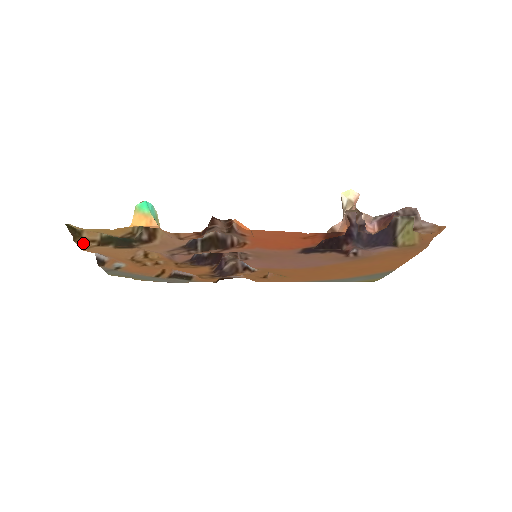
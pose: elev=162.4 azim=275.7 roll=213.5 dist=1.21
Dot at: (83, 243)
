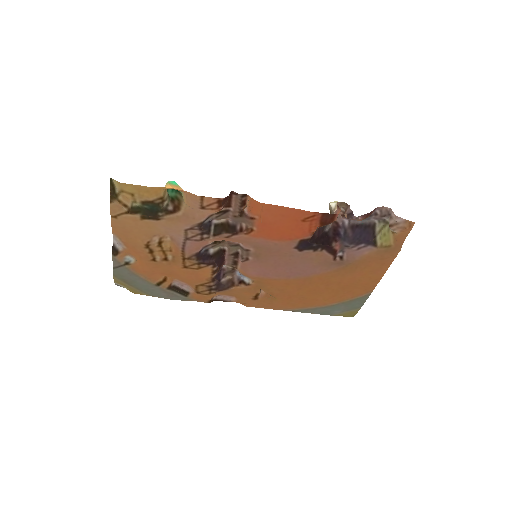
Dot at: (116, 206)
